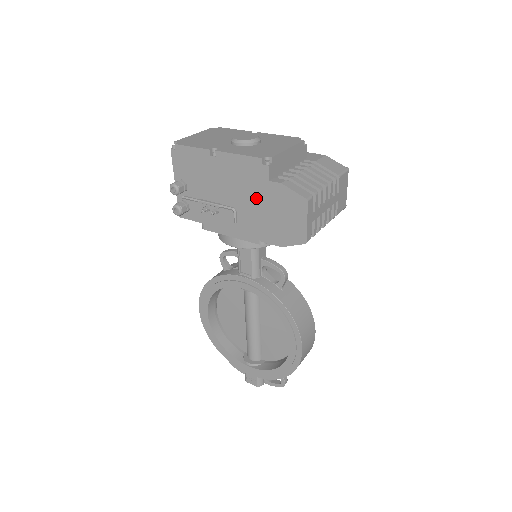
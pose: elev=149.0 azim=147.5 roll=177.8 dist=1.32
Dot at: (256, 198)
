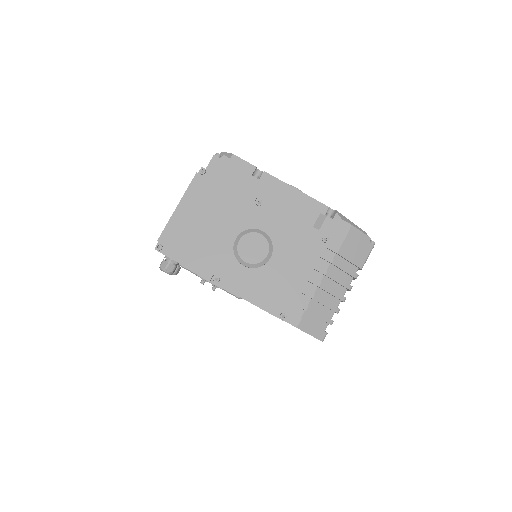
Dot at: occluded
